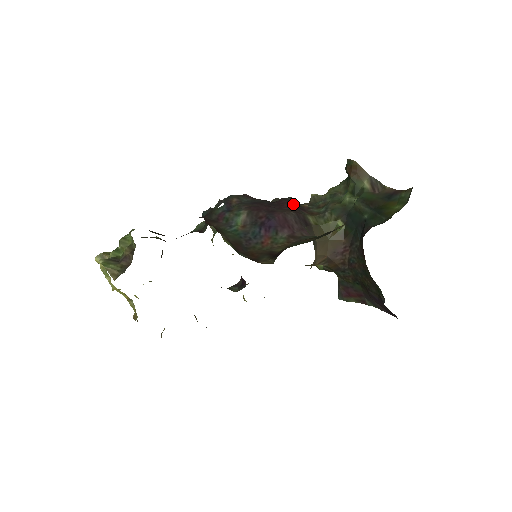
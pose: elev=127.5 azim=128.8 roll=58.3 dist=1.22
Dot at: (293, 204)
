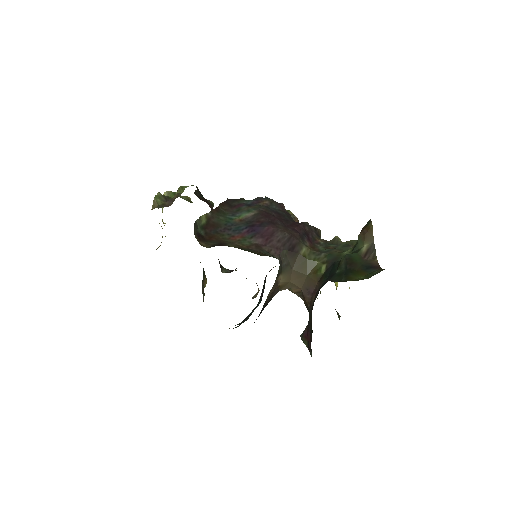
Dot at: (307, 232)
